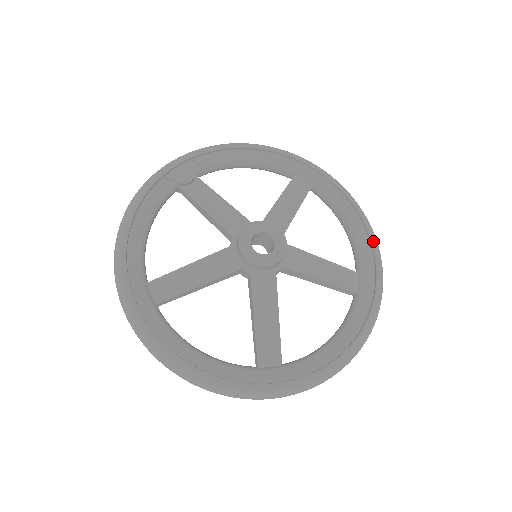
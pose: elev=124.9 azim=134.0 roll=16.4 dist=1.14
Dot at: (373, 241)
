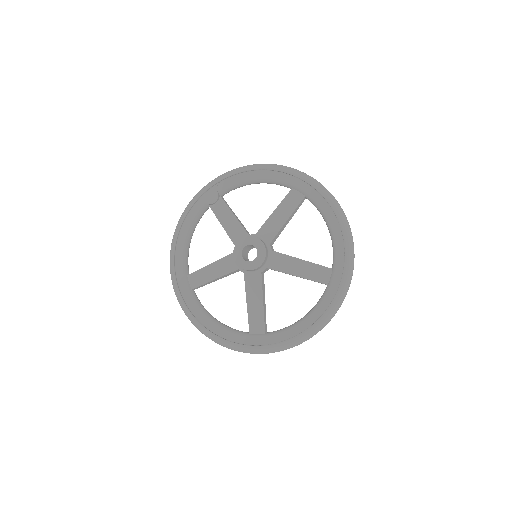
Dot at: (346, 243)
